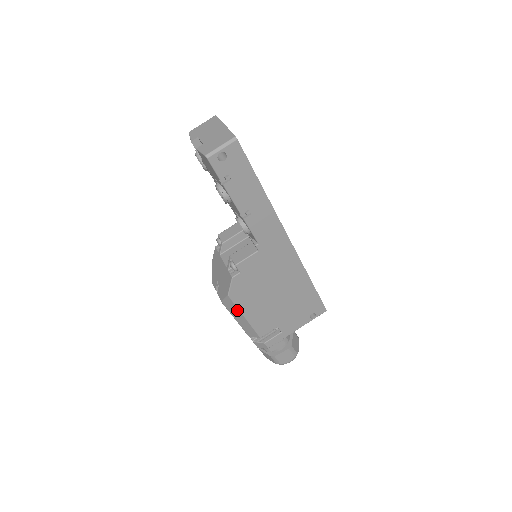
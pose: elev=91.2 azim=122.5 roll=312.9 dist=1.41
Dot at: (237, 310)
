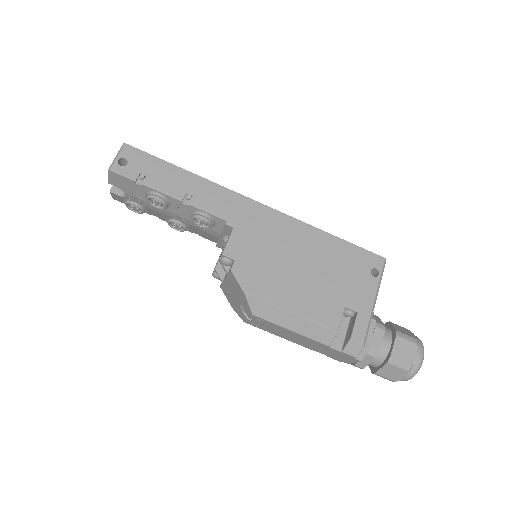
Dot at: (274, 309)
